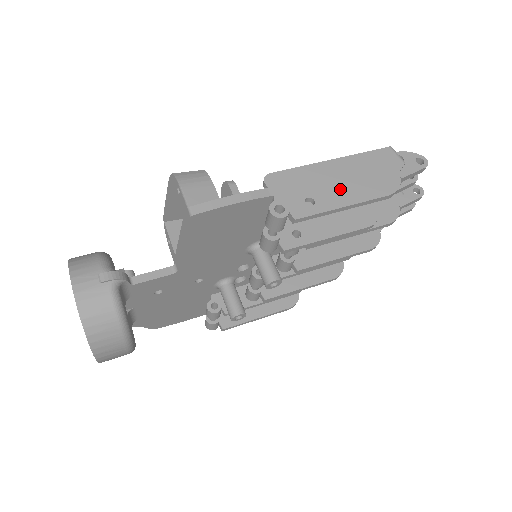
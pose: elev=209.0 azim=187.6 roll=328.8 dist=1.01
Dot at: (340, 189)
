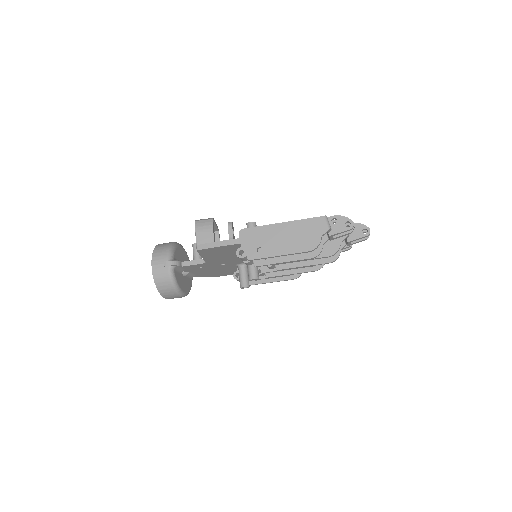
Dot at: (280, 244)
